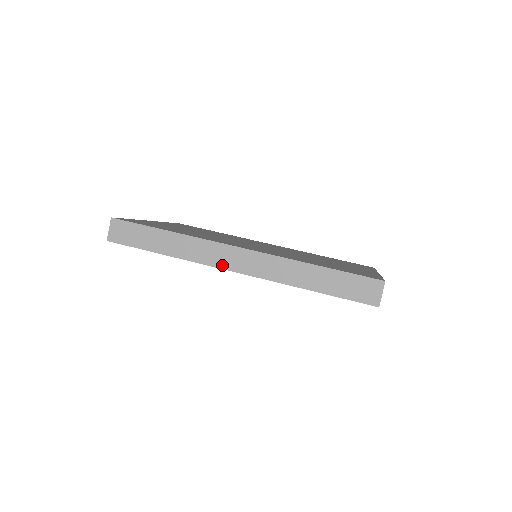
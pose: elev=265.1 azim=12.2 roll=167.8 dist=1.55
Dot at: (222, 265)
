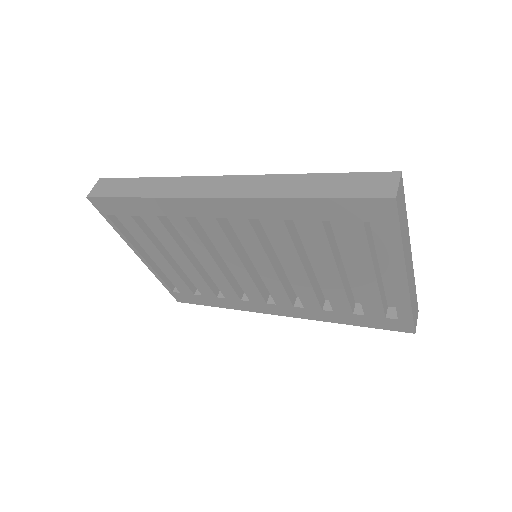
Dot at: (201, 194)
